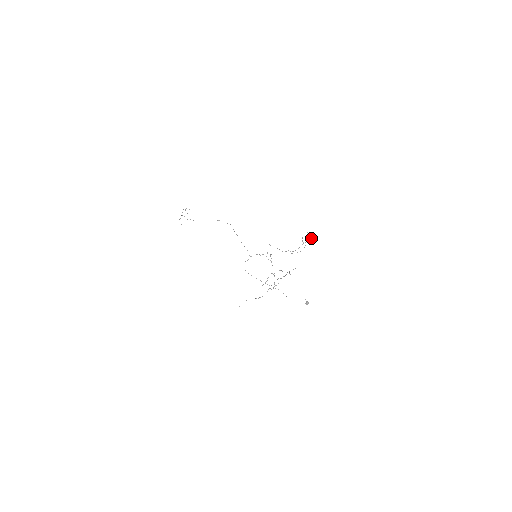
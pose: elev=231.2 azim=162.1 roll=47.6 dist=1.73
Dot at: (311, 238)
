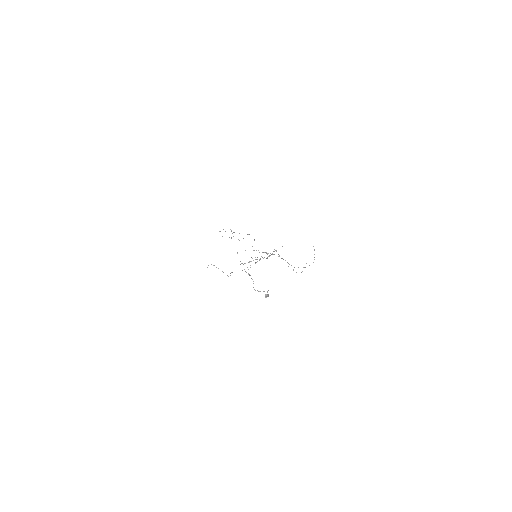
Dot at: occluded
